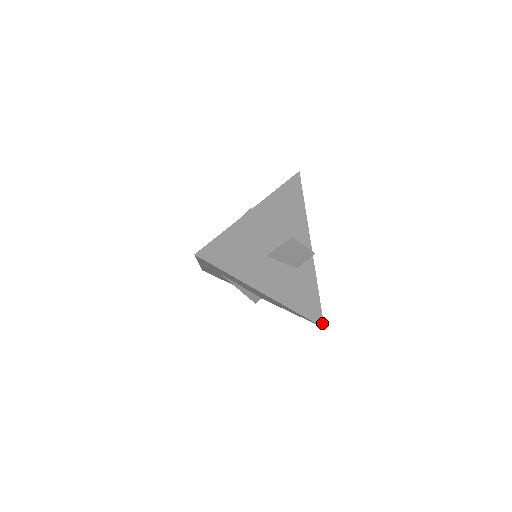
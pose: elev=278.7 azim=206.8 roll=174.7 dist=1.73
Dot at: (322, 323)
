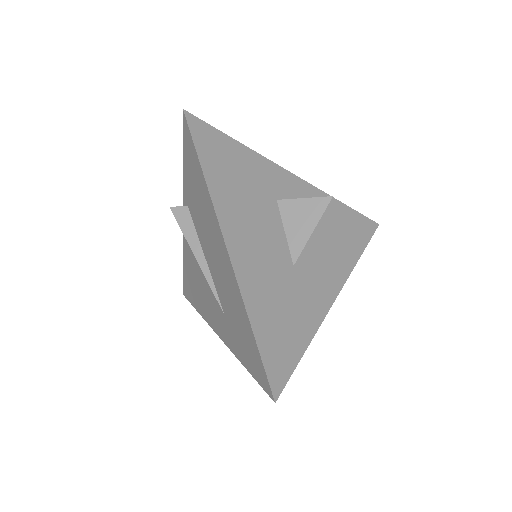
Dot at: (374, 224)
